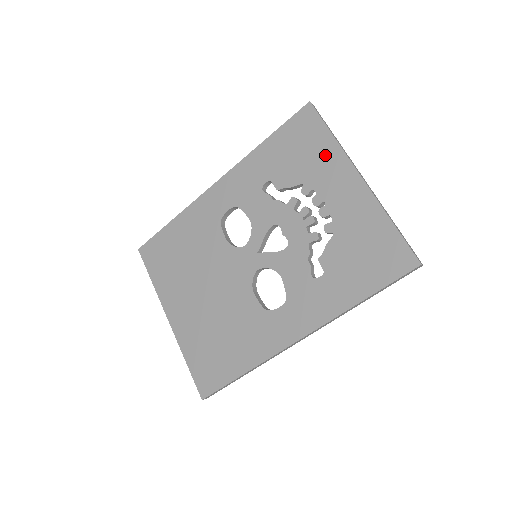
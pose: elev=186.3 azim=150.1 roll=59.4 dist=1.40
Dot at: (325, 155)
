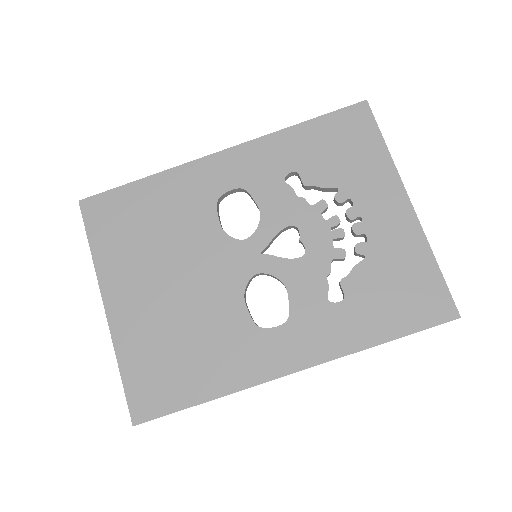
Dot at: (373, 165)
